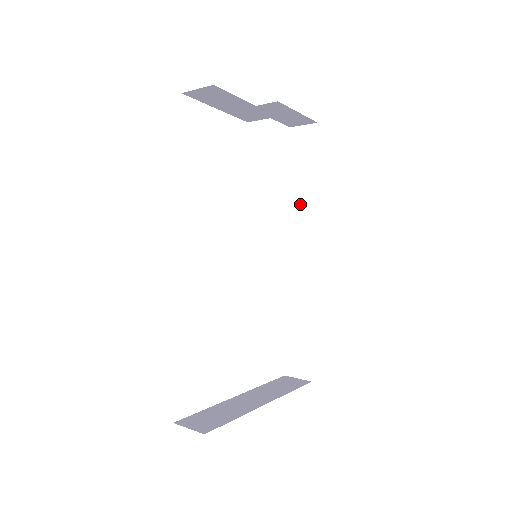
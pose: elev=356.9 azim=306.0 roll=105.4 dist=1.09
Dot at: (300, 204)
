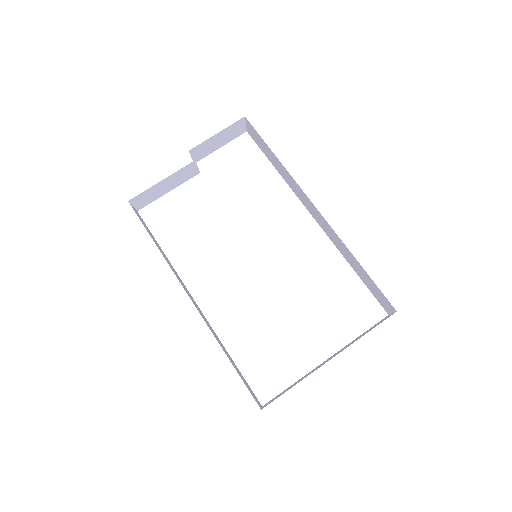
Dot at: (287, 178)
